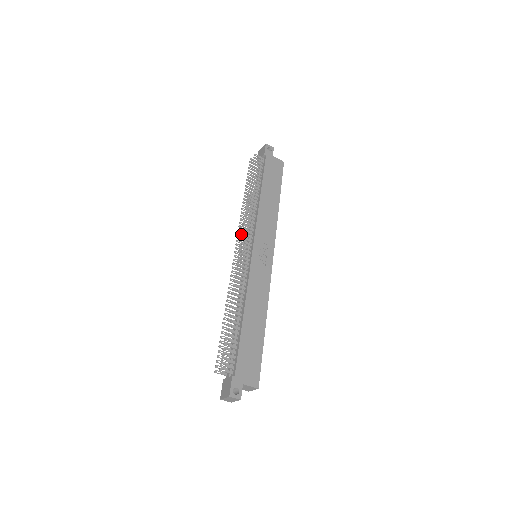
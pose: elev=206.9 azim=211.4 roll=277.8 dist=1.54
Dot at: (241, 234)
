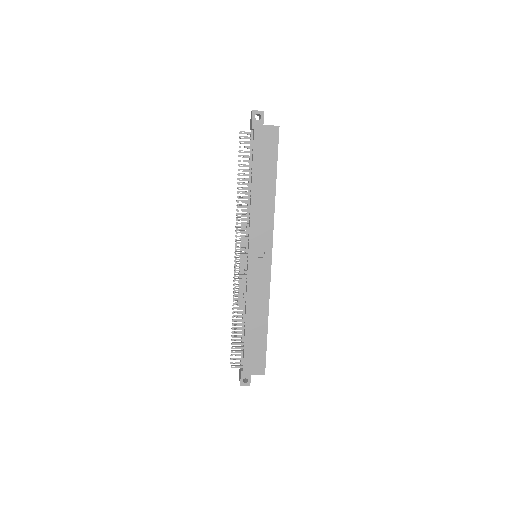
Dot at: occluded
